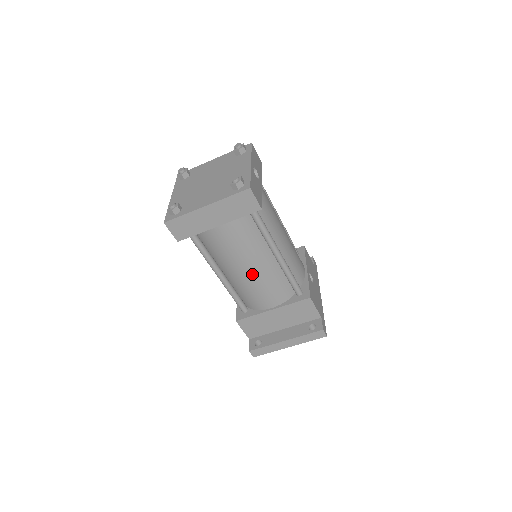
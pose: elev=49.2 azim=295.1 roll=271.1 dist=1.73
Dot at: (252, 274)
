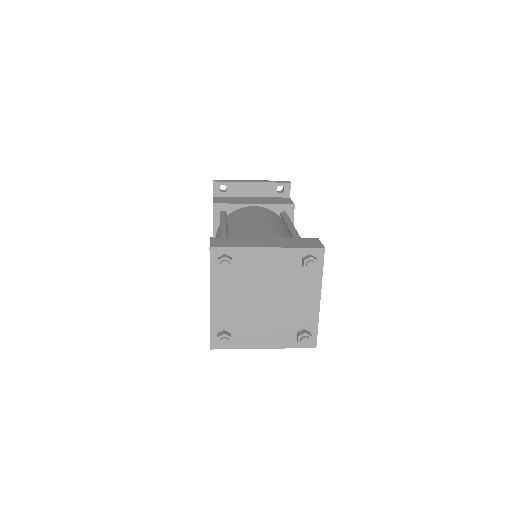
Dot at: occluded
